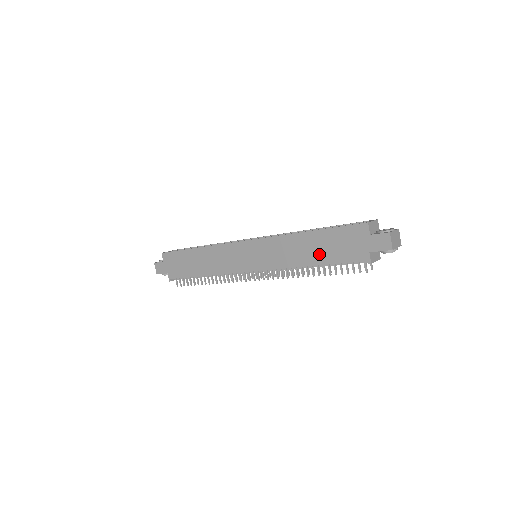
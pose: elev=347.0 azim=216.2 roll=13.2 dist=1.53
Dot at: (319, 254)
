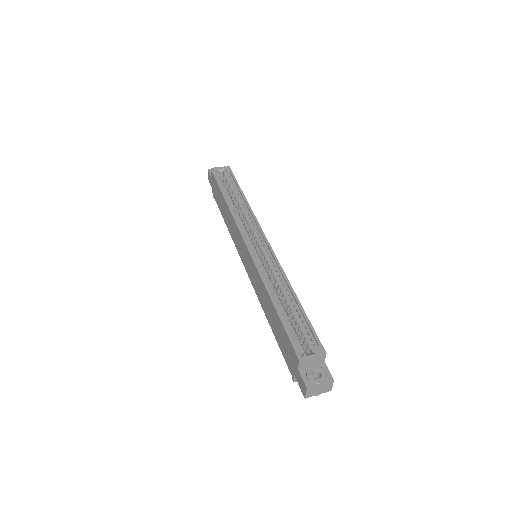
Dot at: (273, 325)
